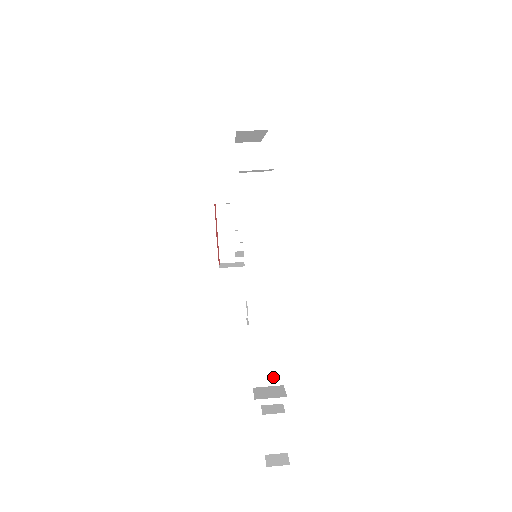
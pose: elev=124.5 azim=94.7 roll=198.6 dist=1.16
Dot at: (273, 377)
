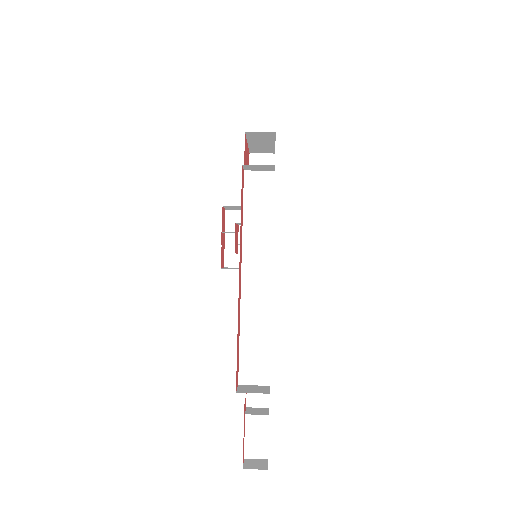
Dot at: (260, 376)
